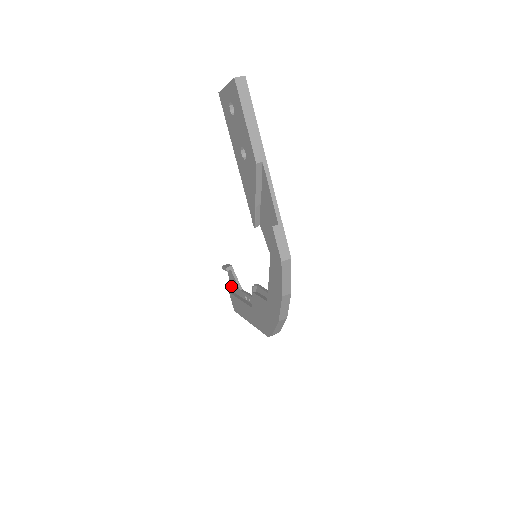
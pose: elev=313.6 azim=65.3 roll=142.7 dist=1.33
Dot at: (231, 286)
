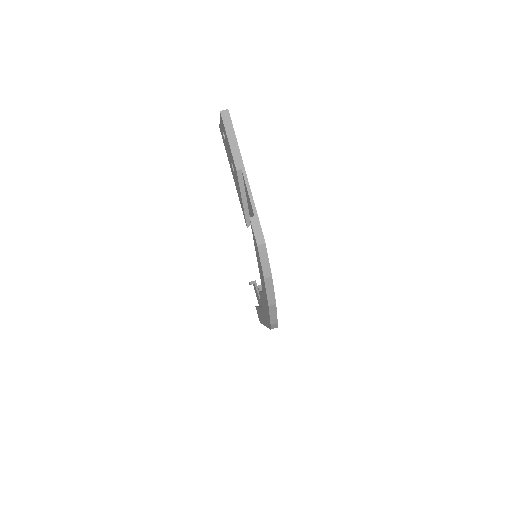
Dot at: occluded
